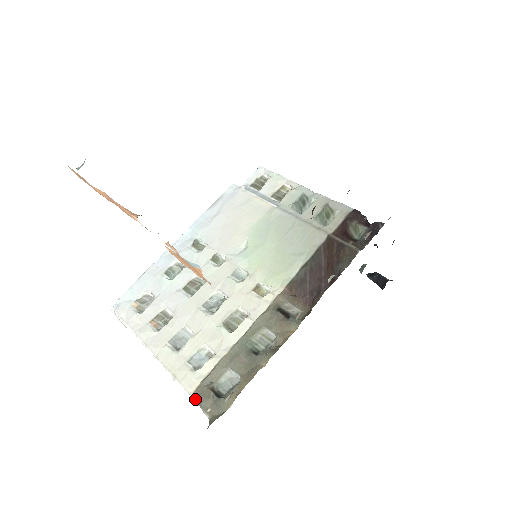
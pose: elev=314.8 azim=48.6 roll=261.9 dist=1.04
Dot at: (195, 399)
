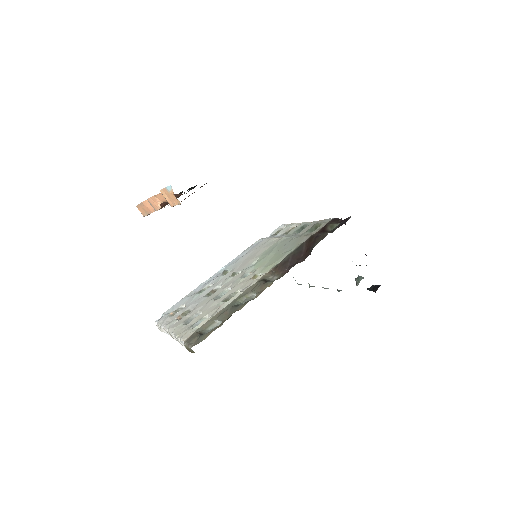
Dot at: (186, 342)
